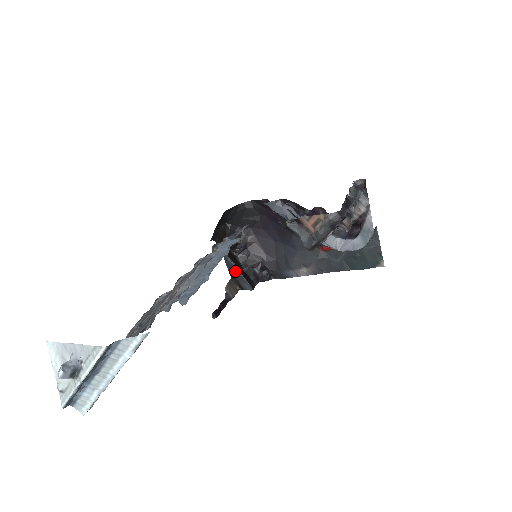
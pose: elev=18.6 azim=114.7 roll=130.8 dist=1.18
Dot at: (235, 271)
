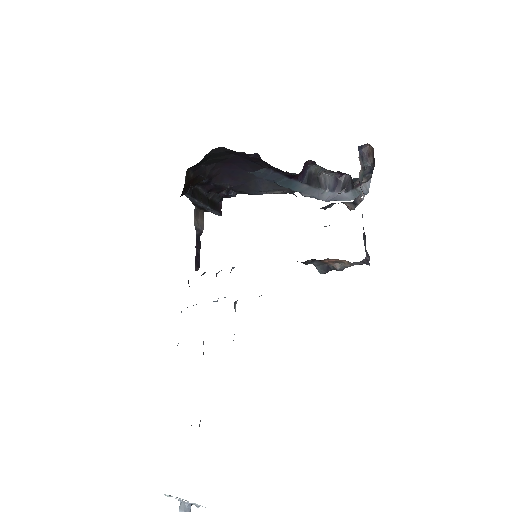
Dot at: occluded
